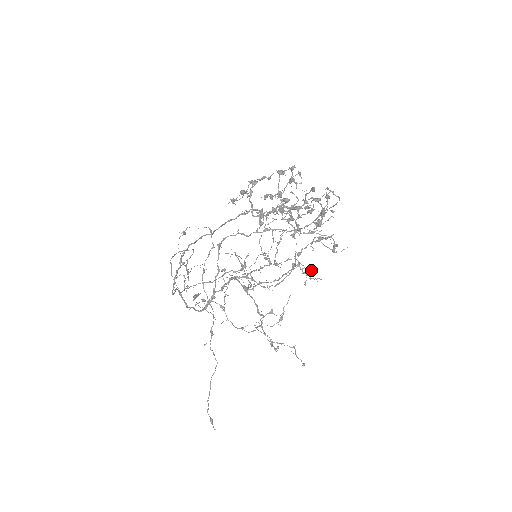
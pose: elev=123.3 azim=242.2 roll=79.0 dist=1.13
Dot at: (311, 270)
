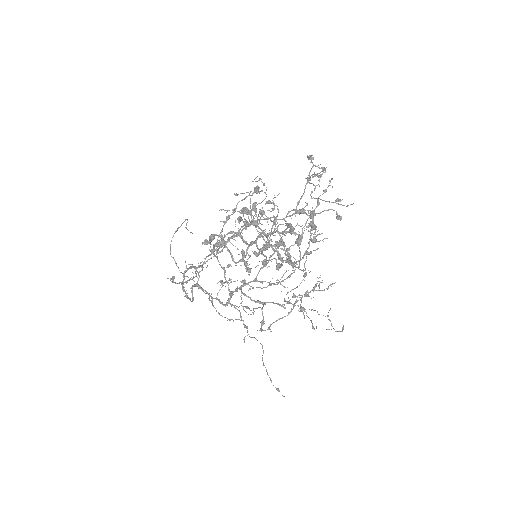
Dot at: (320, 234)
